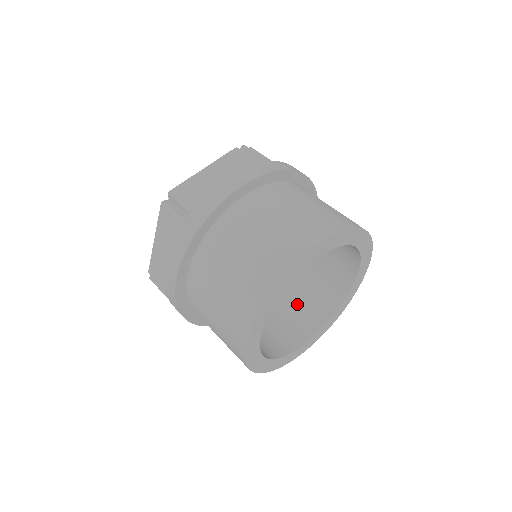
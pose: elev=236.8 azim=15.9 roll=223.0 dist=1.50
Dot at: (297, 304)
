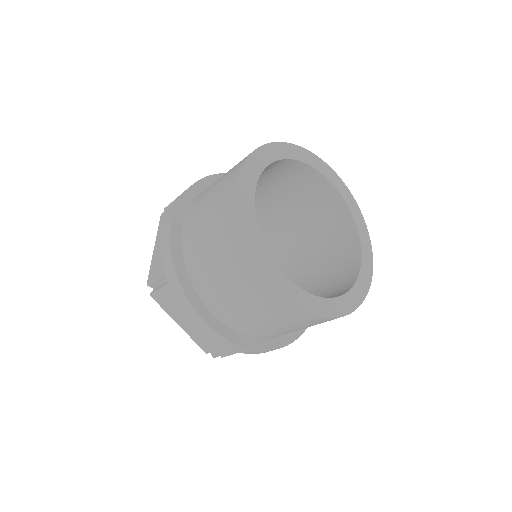
Dot at: (330, 252)
